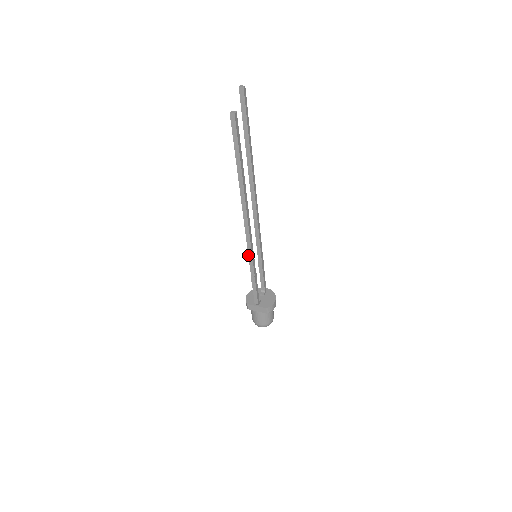
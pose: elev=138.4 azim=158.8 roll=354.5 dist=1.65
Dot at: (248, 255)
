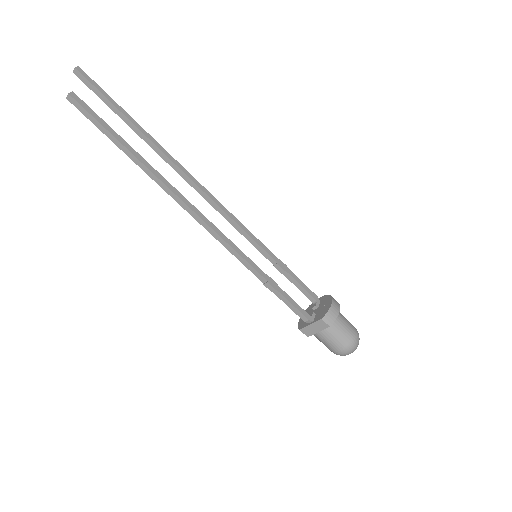
Dot at: occluded
